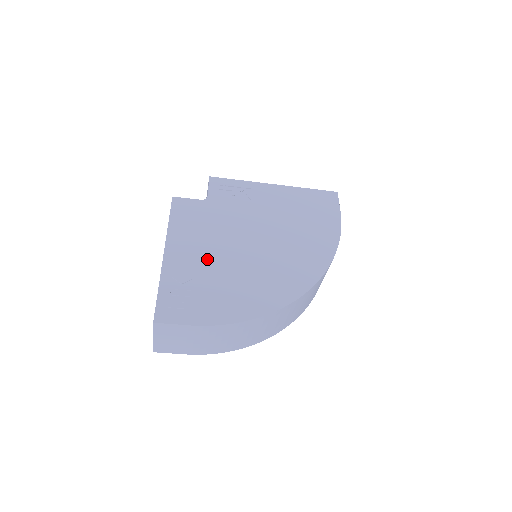
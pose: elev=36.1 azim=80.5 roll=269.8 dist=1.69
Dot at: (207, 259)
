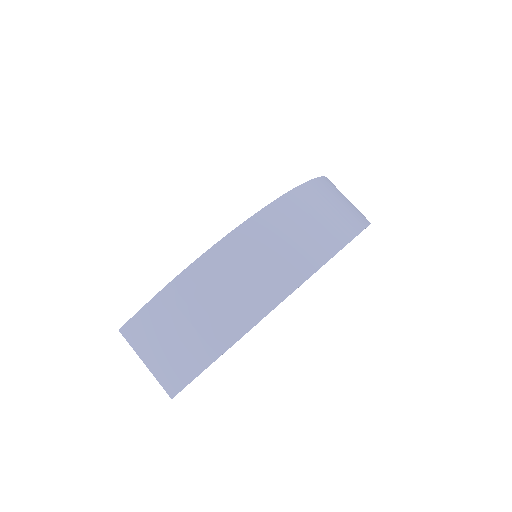
Dot at: occluded
